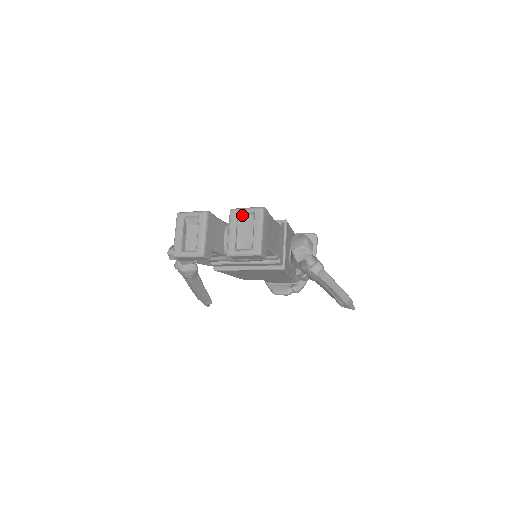
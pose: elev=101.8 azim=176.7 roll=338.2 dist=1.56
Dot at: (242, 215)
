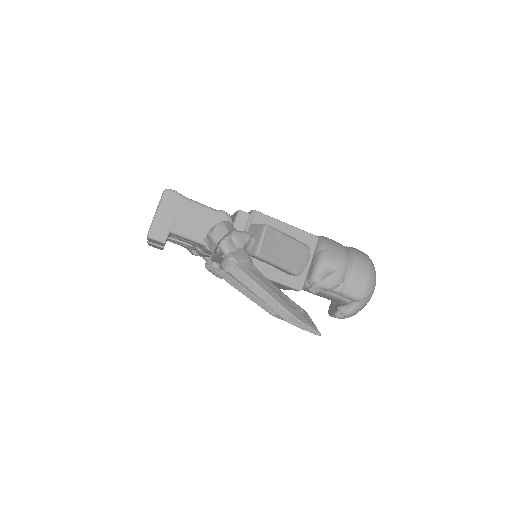
Dot at: occluded
